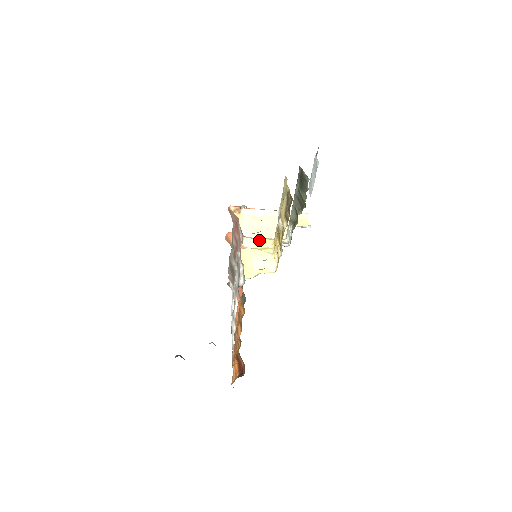
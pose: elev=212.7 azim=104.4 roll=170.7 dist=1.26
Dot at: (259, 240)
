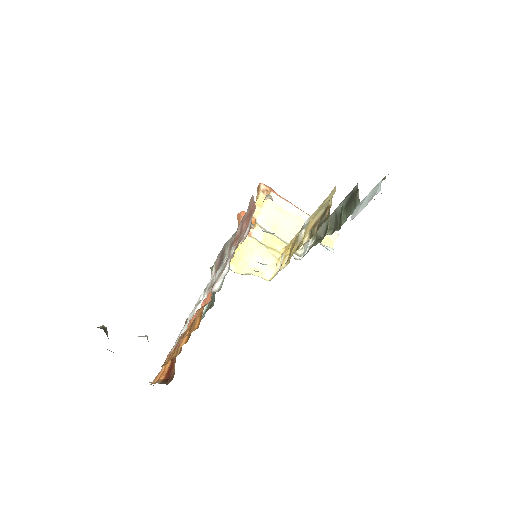
Dot at: (271, 236)
